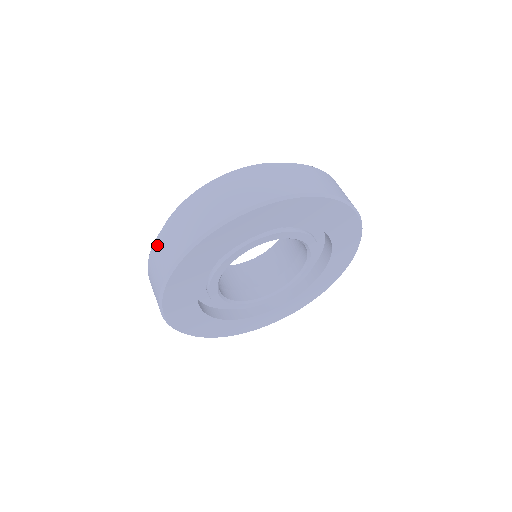
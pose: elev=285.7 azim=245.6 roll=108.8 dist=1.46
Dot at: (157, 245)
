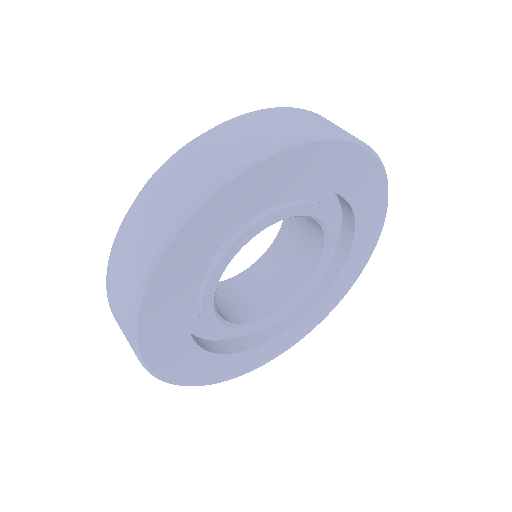
Dot at: (111, 307)
